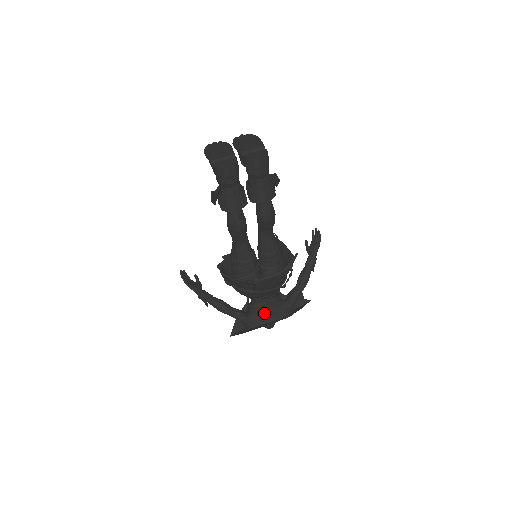
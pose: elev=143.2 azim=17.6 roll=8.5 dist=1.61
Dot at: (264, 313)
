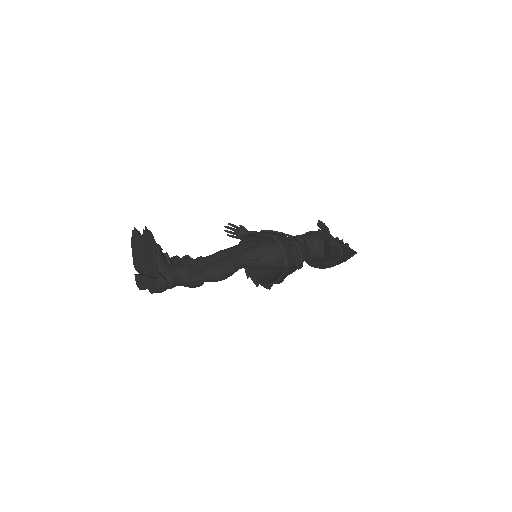
Dot at: occluded
